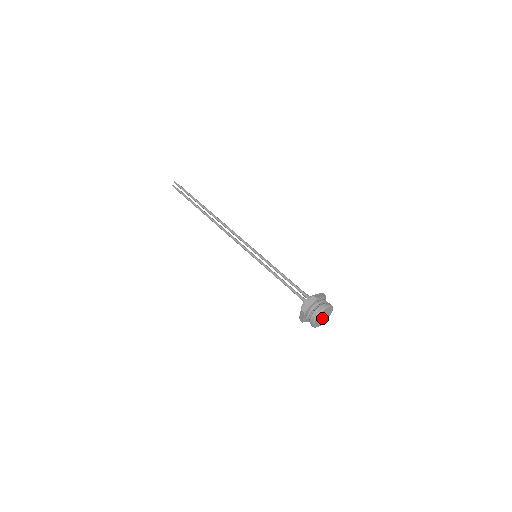
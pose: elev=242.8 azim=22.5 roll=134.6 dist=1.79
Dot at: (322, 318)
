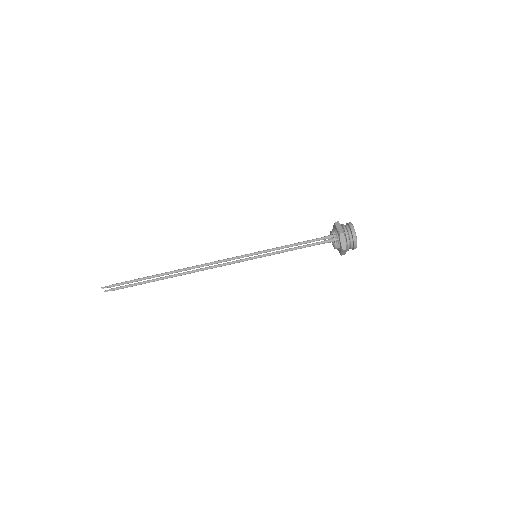
Dot at: occluded
